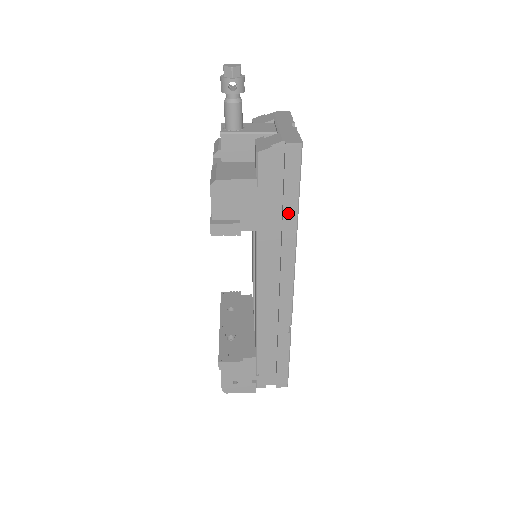
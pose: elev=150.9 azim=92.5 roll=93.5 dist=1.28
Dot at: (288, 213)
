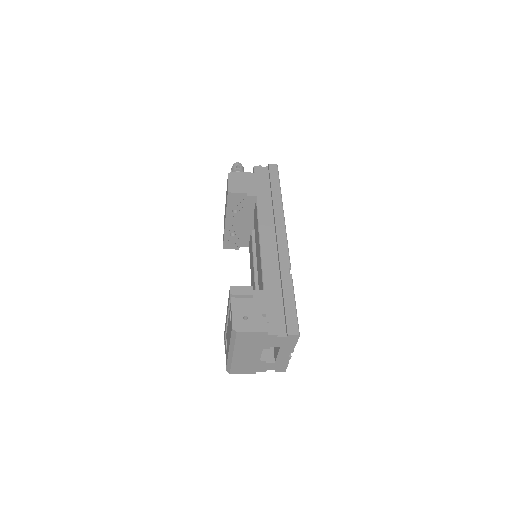
Dot at: (275, 194)
